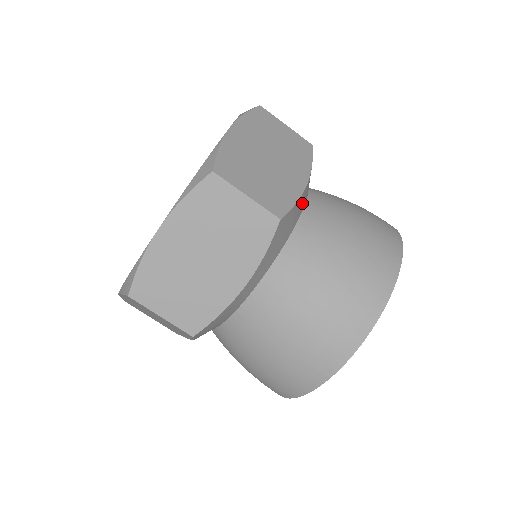
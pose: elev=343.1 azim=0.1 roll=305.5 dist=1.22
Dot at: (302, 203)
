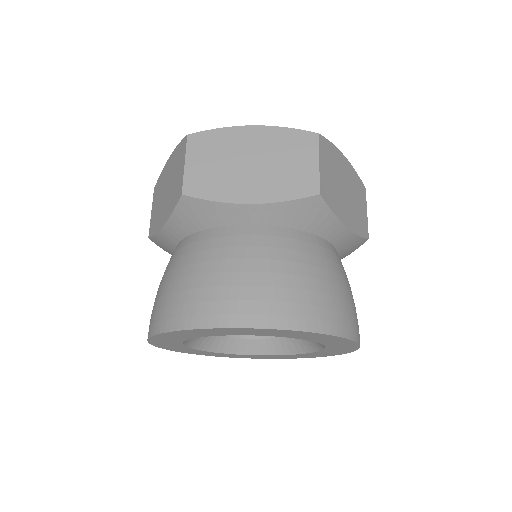
Dot at: occluded
